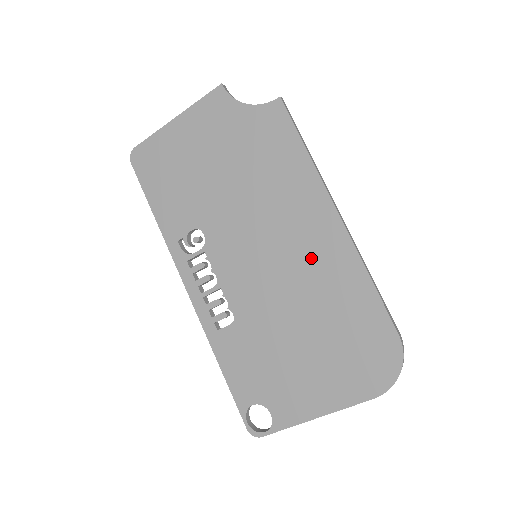
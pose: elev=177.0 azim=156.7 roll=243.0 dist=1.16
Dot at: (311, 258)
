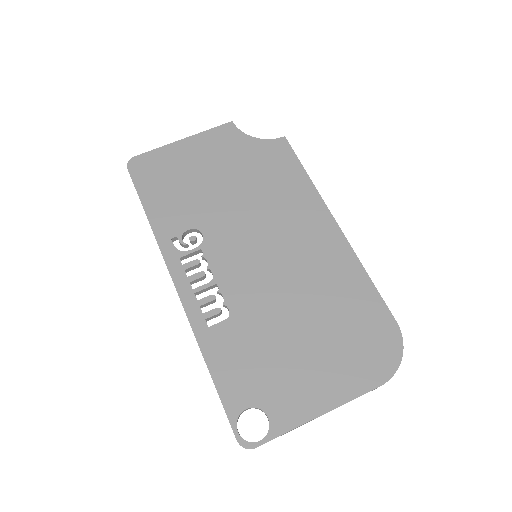
Dot at: (313, 257)
